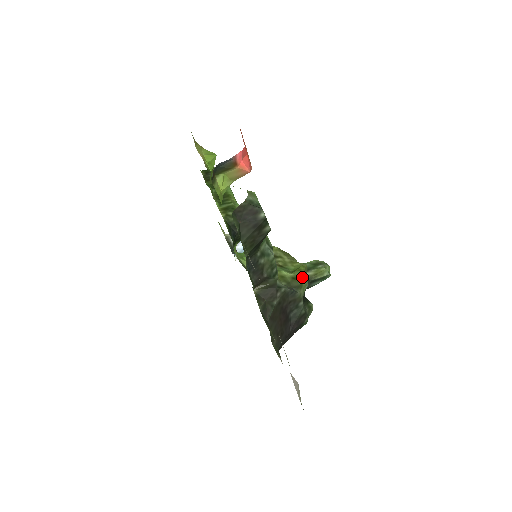
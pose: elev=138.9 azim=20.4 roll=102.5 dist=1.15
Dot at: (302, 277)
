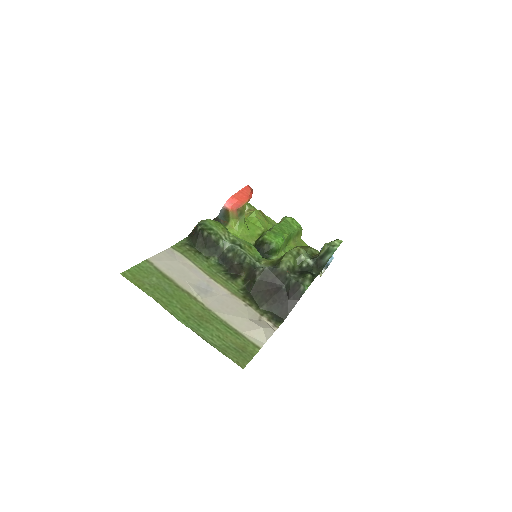
Dot at: (284, 256)
